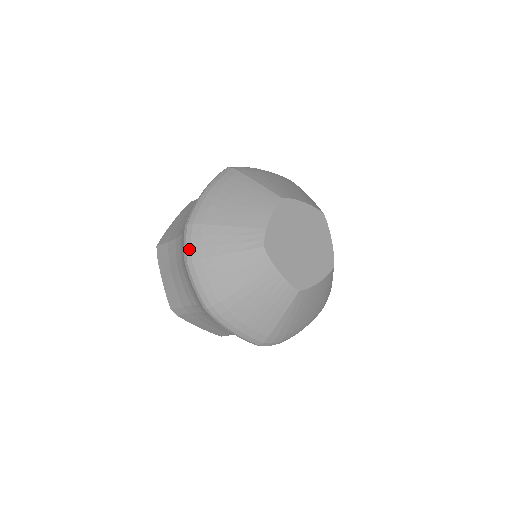
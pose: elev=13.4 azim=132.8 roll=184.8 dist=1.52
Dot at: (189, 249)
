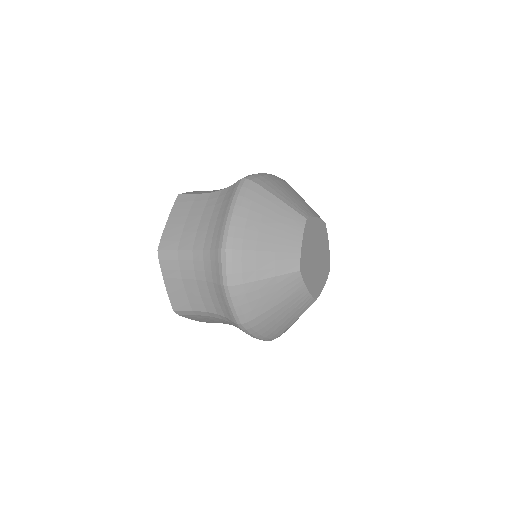
Dot at: (230, 274)
